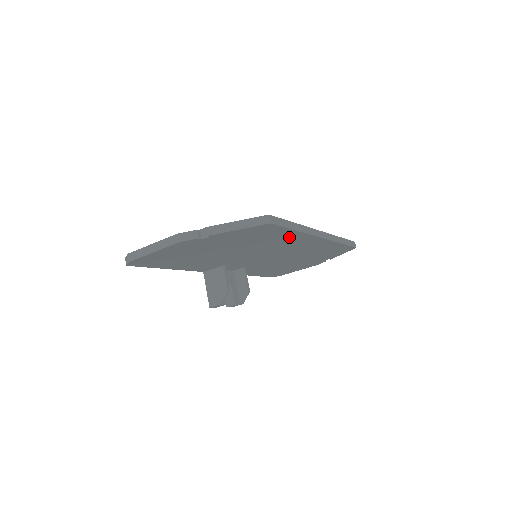
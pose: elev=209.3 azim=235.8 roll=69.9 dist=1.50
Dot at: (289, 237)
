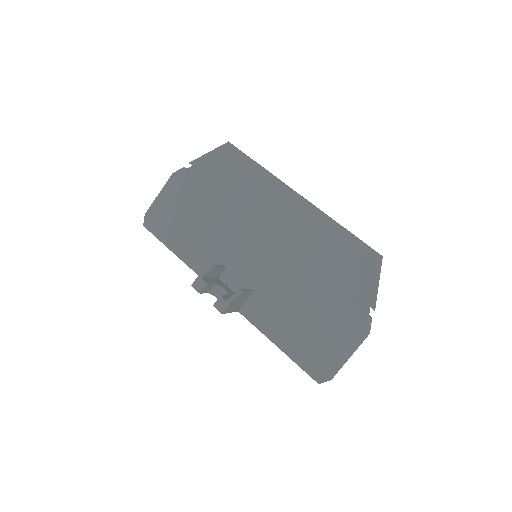
Dot at: (261, 184)
